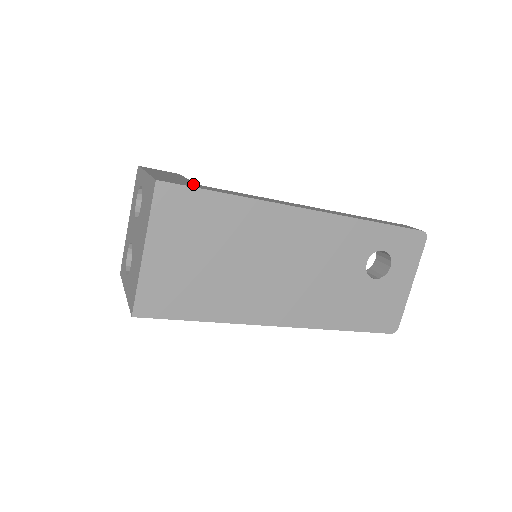
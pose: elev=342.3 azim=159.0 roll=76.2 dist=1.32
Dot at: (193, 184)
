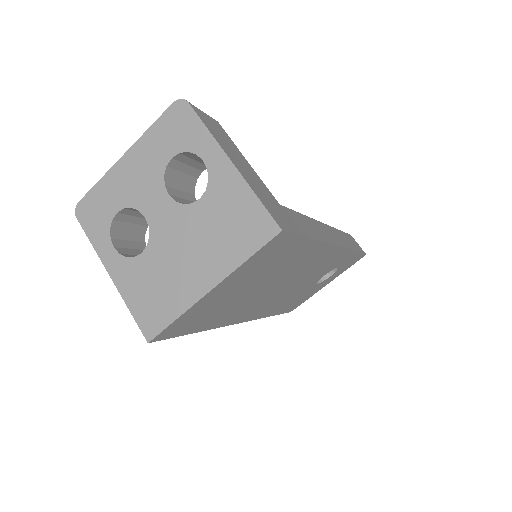
Dot at: (283, 210)
